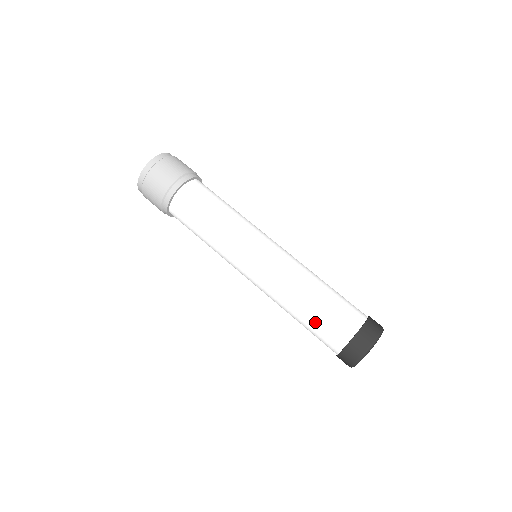
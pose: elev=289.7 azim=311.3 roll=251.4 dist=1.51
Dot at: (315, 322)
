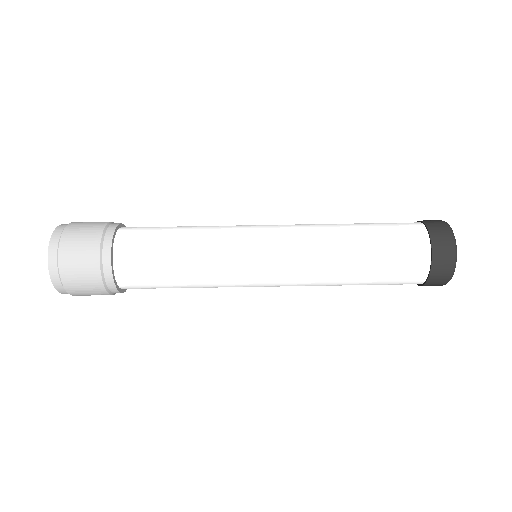
Dot at: (376, 284)
